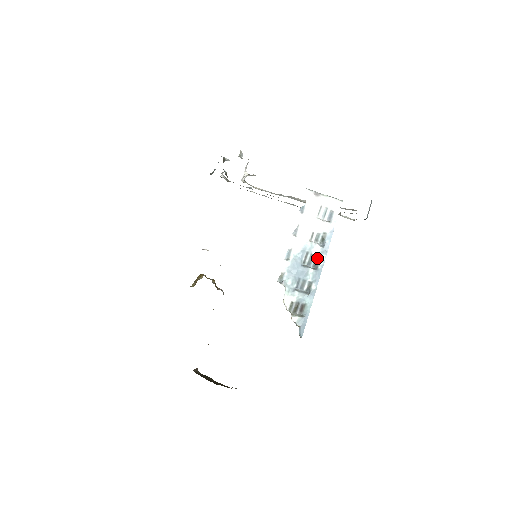
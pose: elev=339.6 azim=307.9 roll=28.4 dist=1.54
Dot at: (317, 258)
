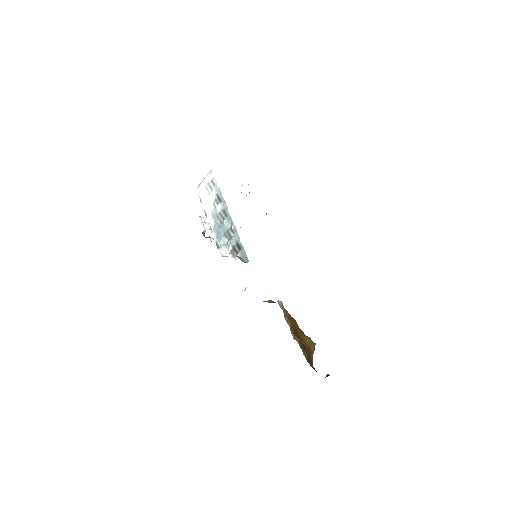
Dot at: (223, 211)
